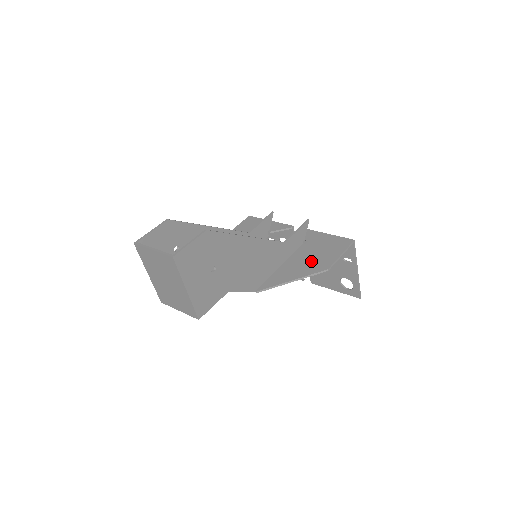
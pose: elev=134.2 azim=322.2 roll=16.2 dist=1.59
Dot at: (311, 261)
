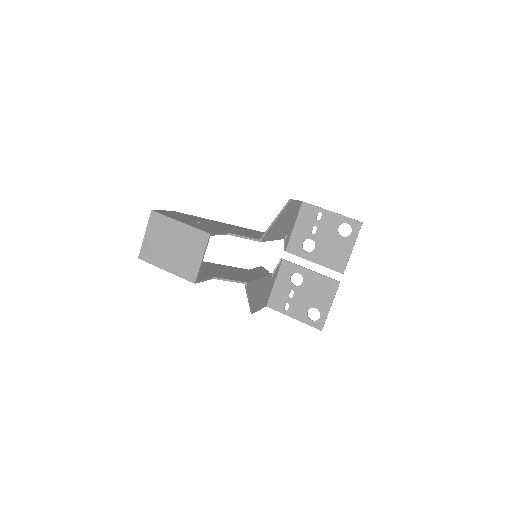
Dot at: occluded
